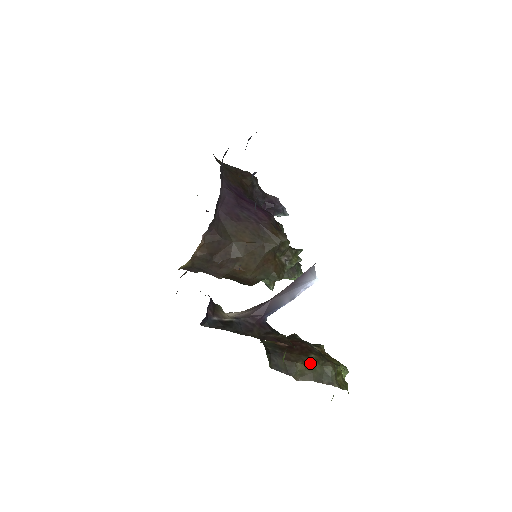
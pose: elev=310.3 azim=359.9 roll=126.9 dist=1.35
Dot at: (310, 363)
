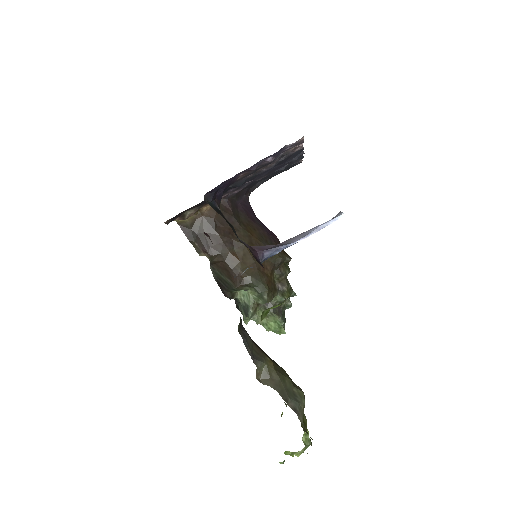
Dot at: (280, 370)
